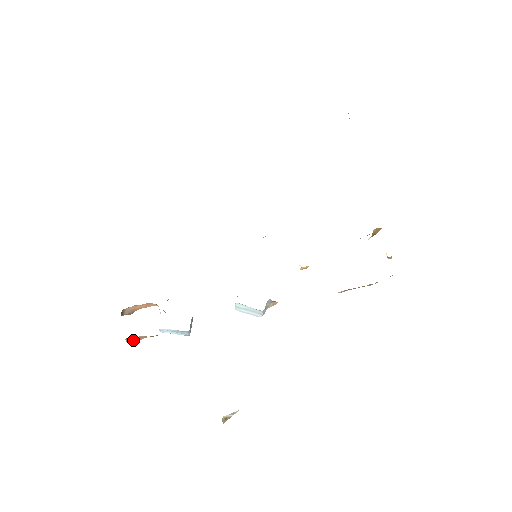
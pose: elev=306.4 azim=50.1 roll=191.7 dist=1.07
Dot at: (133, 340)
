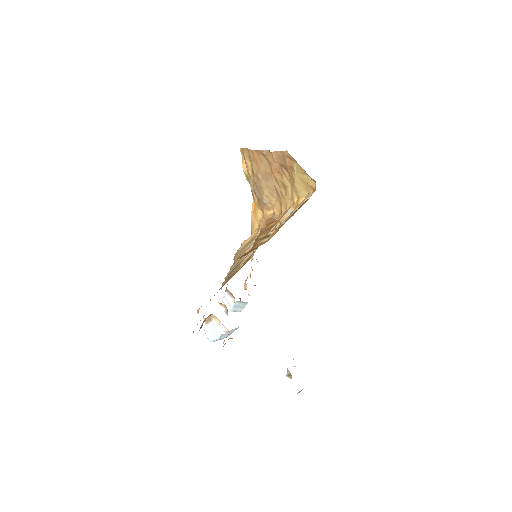
Dot at: occluded
